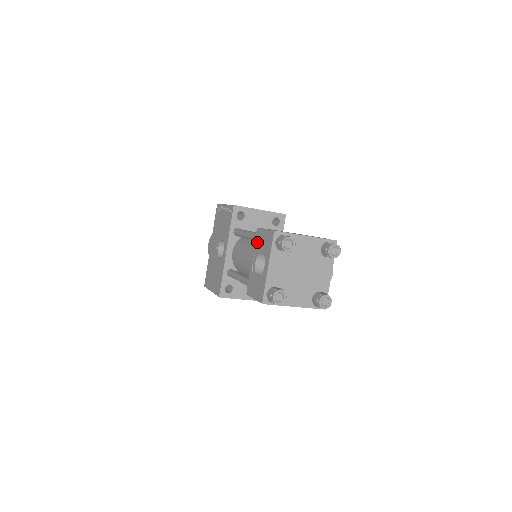
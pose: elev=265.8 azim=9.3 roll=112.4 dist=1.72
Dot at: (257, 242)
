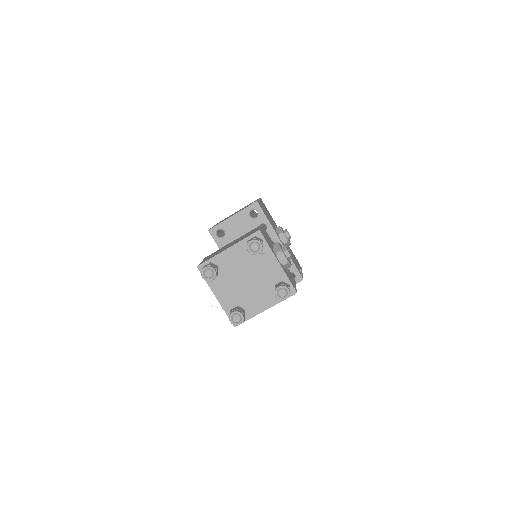
Dot at: occluded
